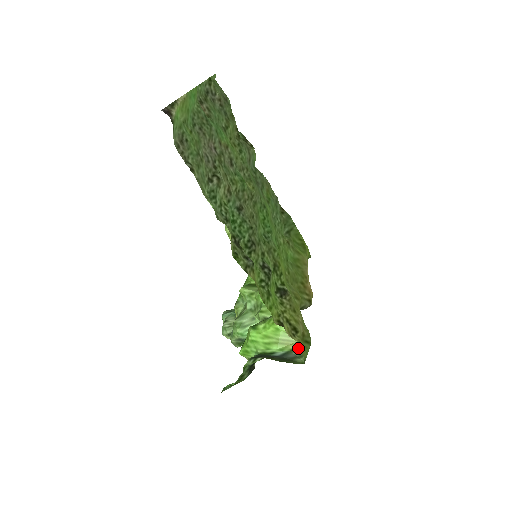
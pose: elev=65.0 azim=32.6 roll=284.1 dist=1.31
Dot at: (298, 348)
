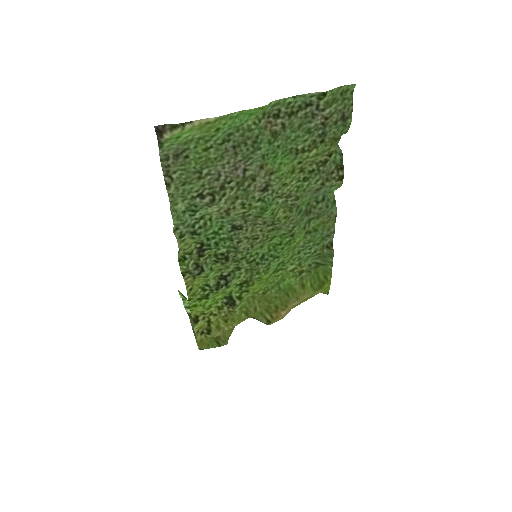
Dot at: occluded
